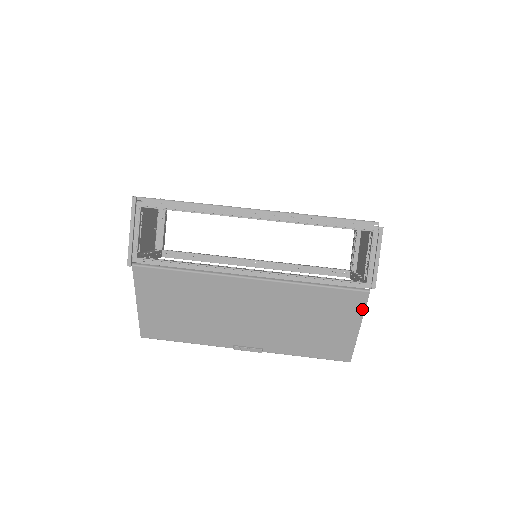
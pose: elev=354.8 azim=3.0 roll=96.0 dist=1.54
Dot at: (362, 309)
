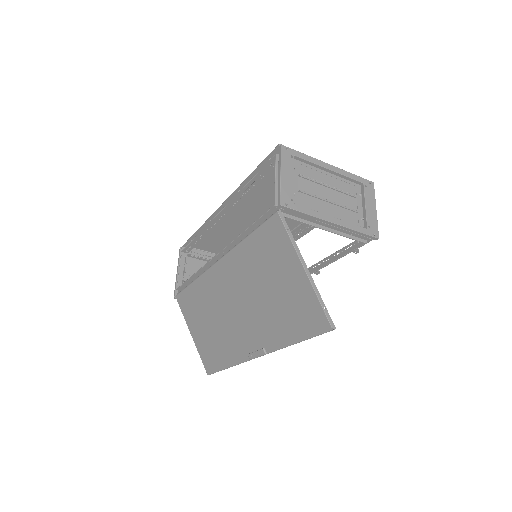
Dot at: (287, 238)
